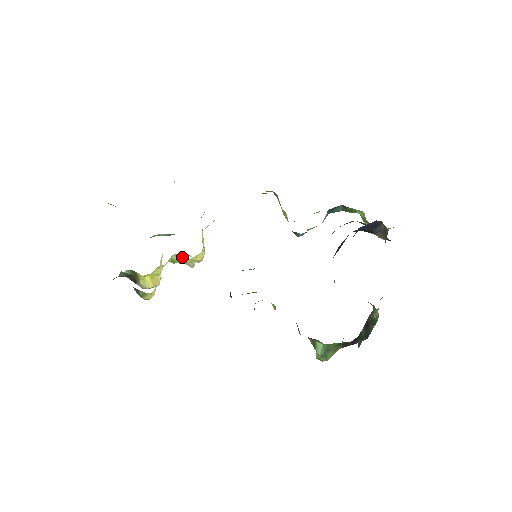
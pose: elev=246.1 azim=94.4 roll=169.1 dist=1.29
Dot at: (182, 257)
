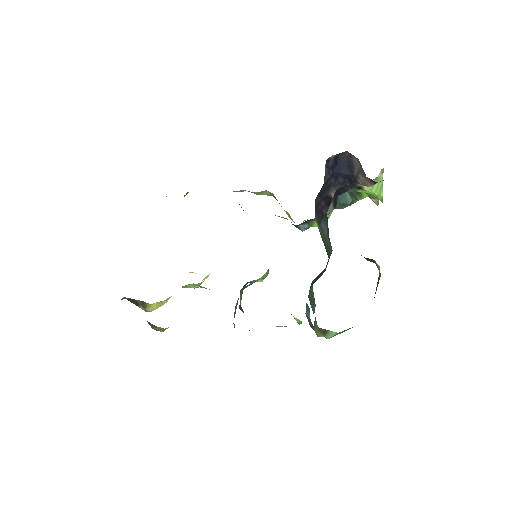
Dot at: (195, 285)
